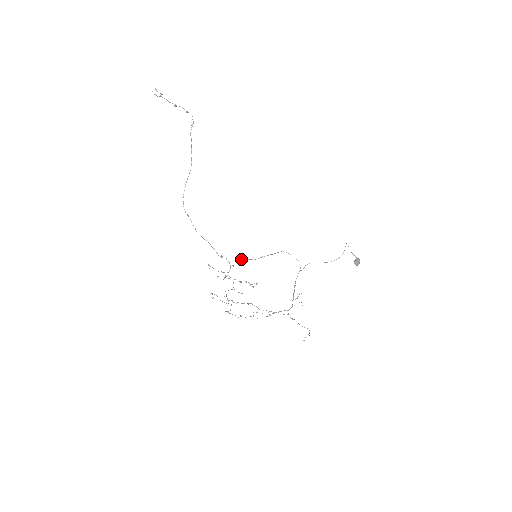
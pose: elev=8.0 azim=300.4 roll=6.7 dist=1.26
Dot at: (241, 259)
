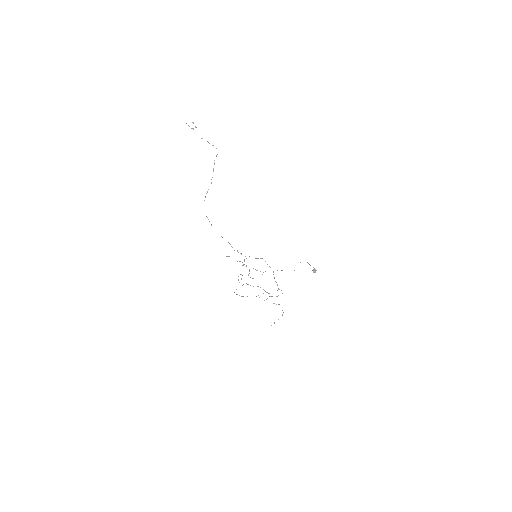
Dot at: (249, 256)
